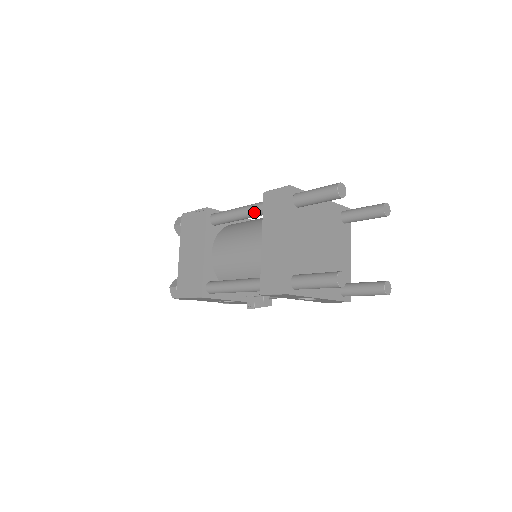
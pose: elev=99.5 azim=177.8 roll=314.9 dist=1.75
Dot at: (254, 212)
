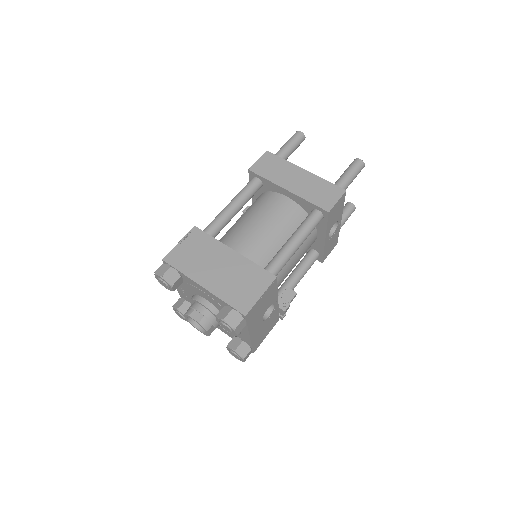
Dot at: (250, 191)
